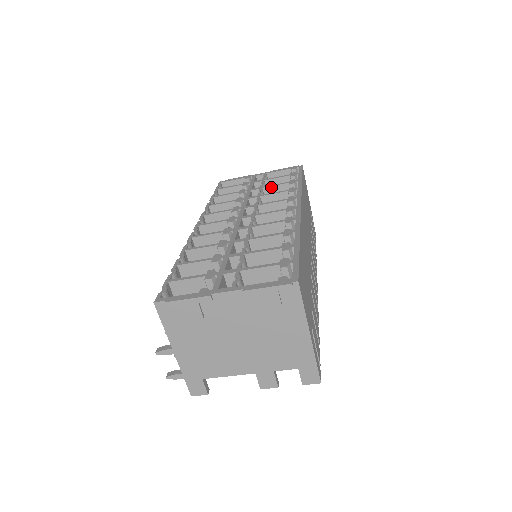
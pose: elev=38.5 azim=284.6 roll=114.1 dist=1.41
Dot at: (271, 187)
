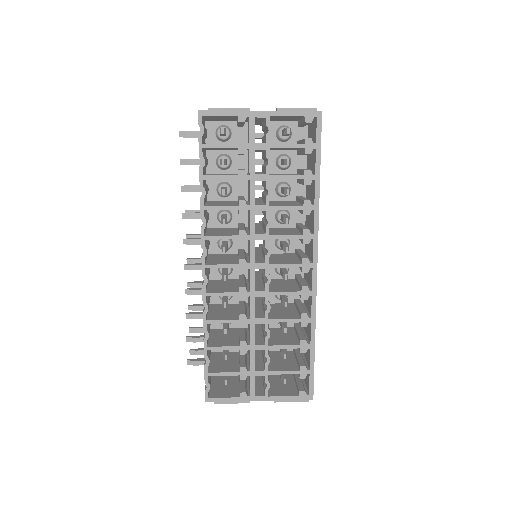
Dot at: occluded
